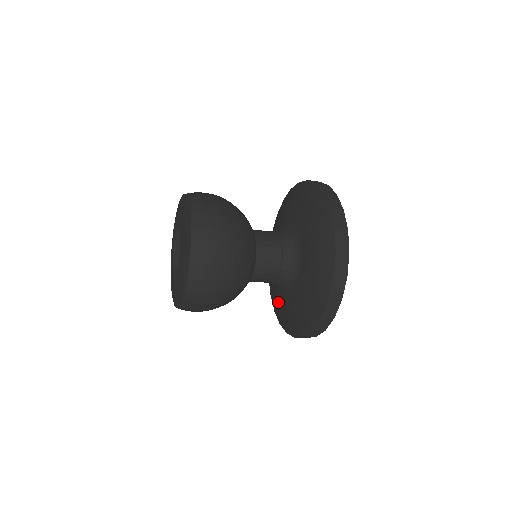
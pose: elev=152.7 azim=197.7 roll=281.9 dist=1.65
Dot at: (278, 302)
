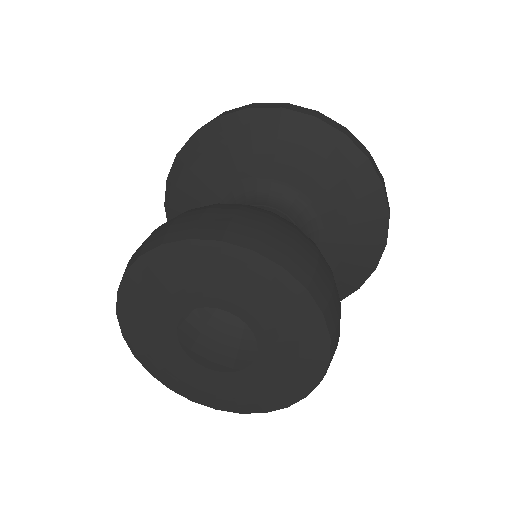
Dot at: occluded
